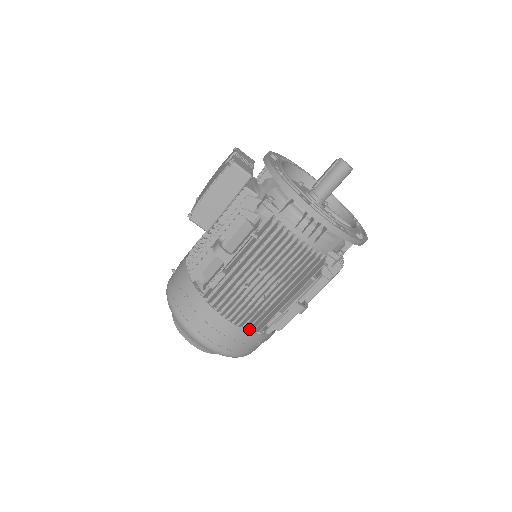
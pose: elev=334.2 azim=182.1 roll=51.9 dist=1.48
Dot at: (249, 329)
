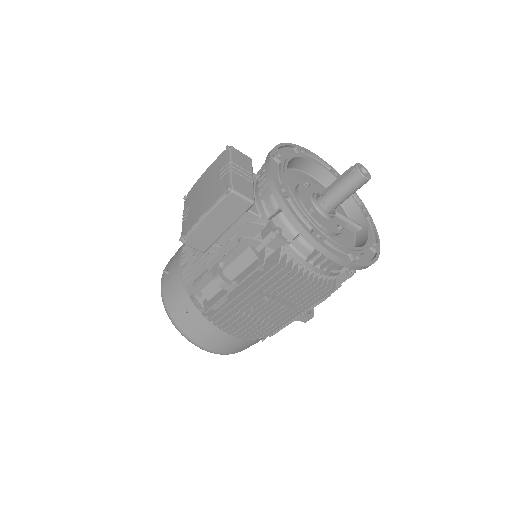
Dot at: occluded
